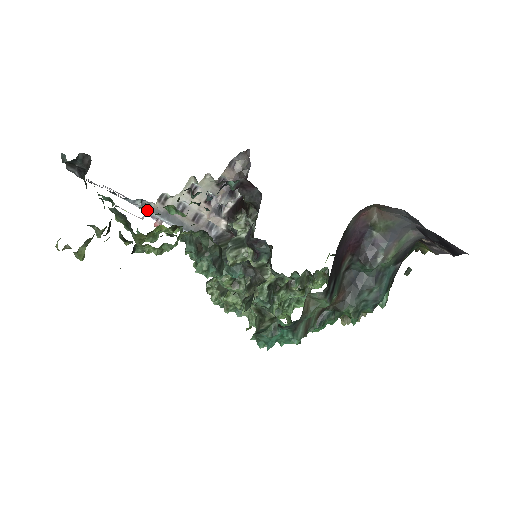
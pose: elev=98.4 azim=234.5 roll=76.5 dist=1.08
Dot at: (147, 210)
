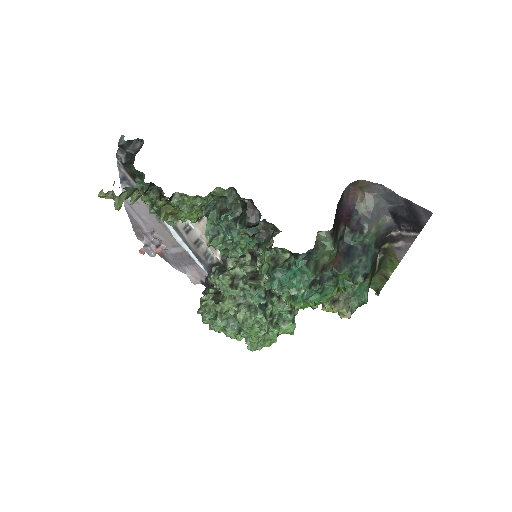
Dot at: occluded
